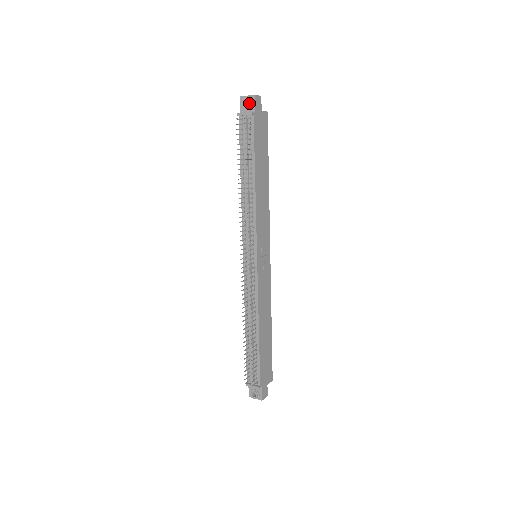
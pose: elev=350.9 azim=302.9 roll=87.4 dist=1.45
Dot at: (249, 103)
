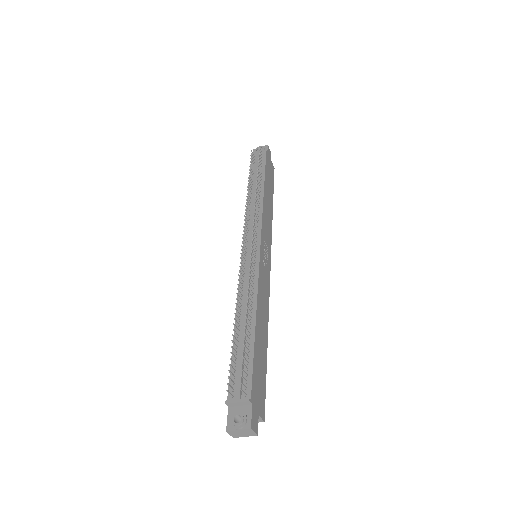
Dot at: (262, 148)
